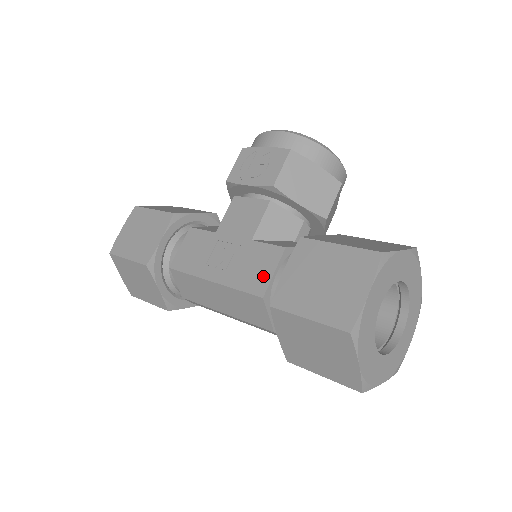
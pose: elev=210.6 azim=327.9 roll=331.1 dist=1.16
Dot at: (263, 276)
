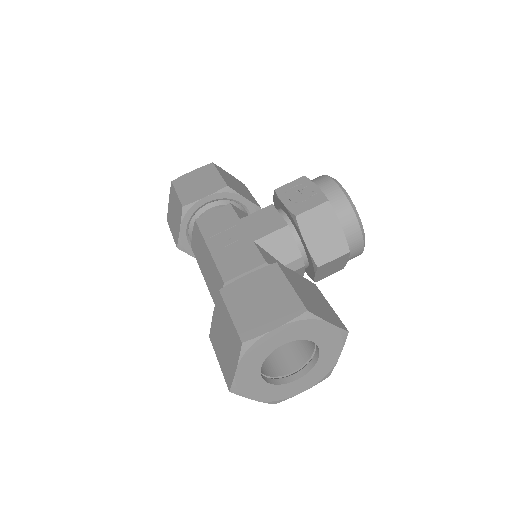
Dot at: (237, 269)
